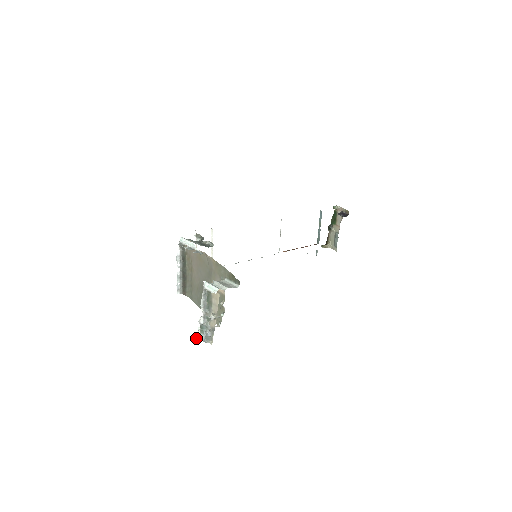
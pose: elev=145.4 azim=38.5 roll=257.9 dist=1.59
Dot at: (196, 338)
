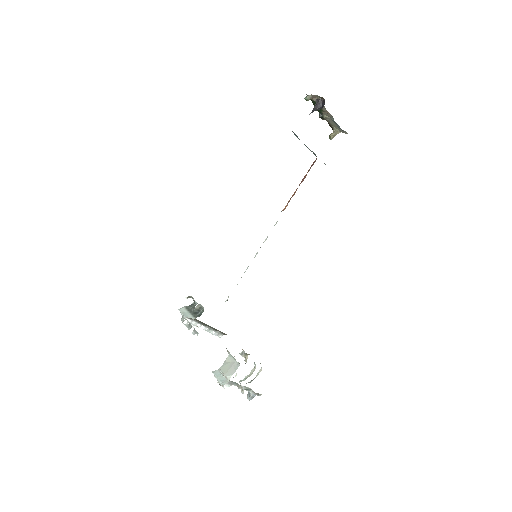
Dot at: (249, 397)
